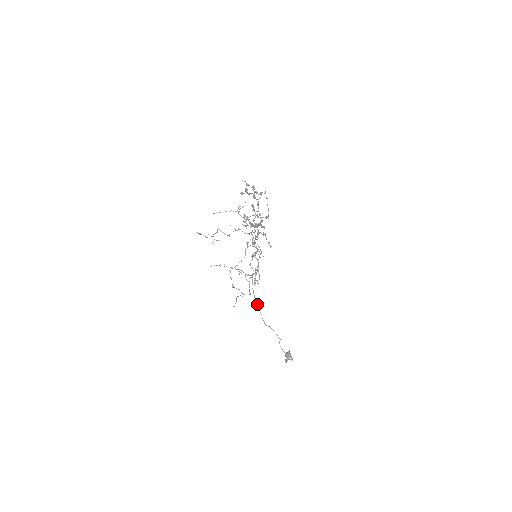
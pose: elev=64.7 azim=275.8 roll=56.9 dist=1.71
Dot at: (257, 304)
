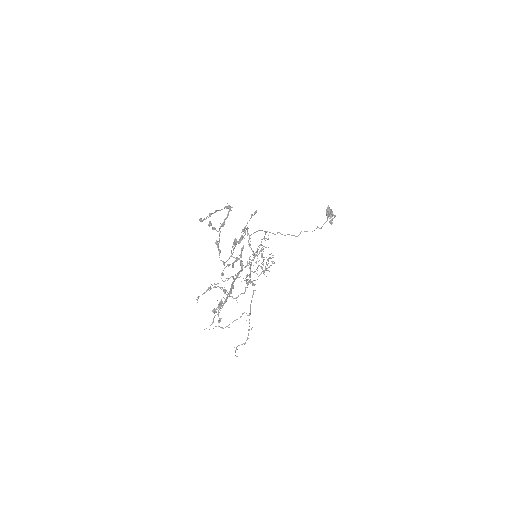
Dot at: occluded
